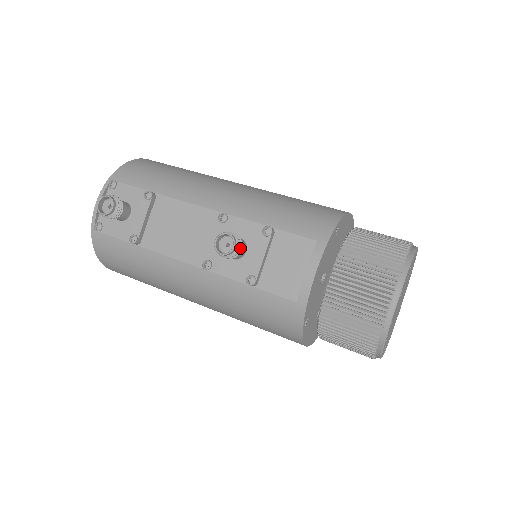
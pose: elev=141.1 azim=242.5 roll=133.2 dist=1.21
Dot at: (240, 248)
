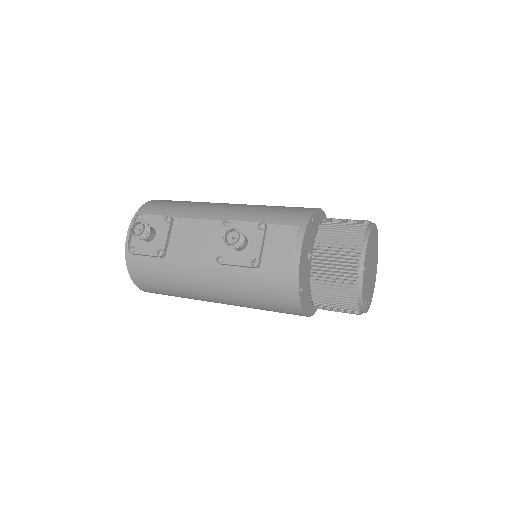
Dot at: (243, 239)
